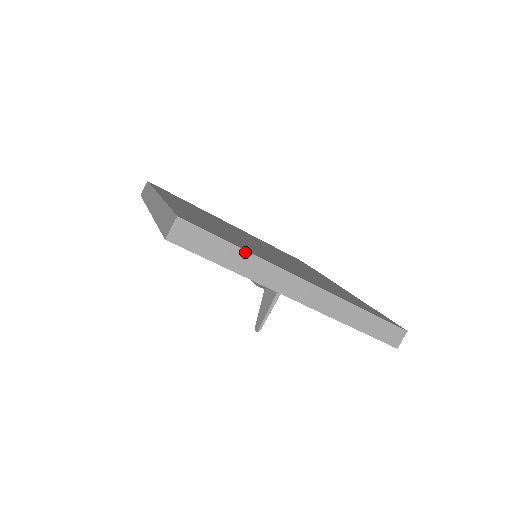
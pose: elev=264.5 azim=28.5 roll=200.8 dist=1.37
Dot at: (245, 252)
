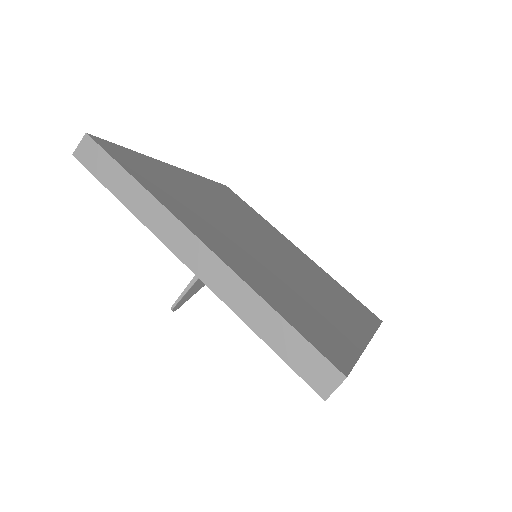
Dot at: (139, 185)
